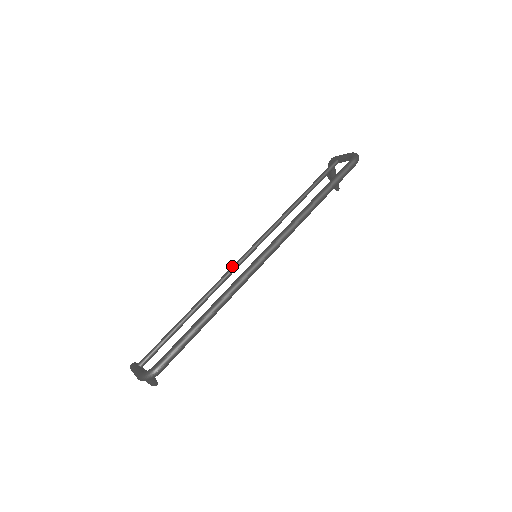
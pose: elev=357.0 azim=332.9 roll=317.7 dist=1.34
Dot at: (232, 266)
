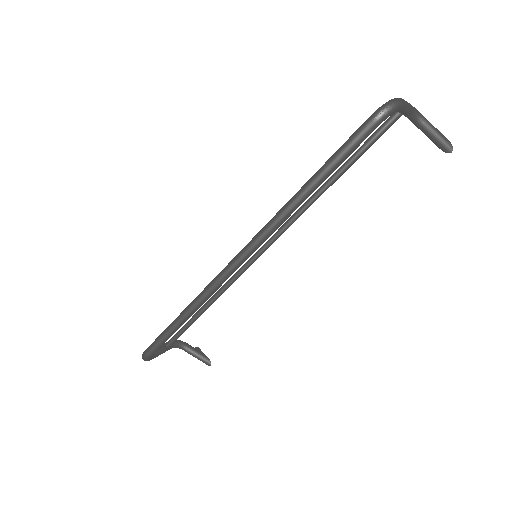
Dot at: occluded
